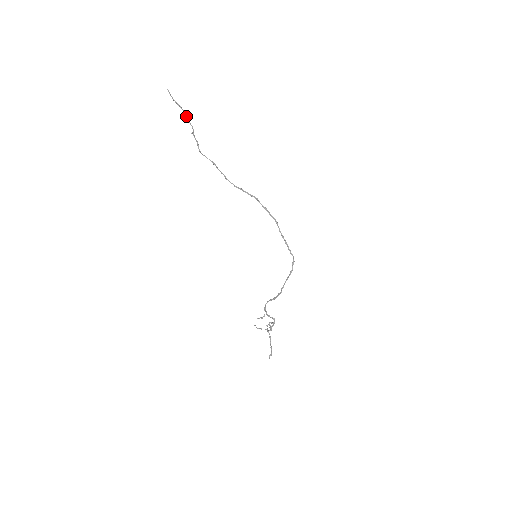
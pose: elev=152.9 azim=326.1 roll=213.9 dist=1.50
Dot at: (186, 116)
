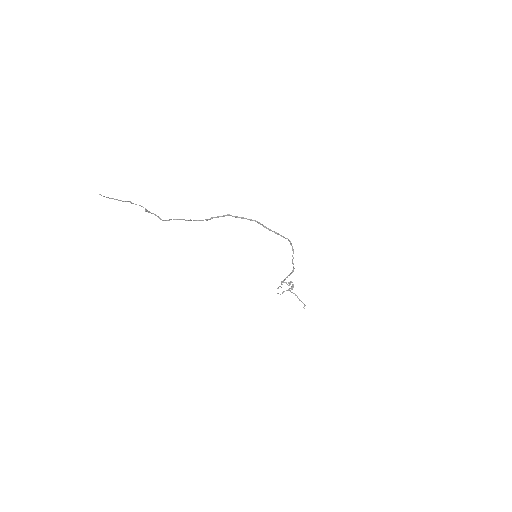
Dot at: (131, 203)
